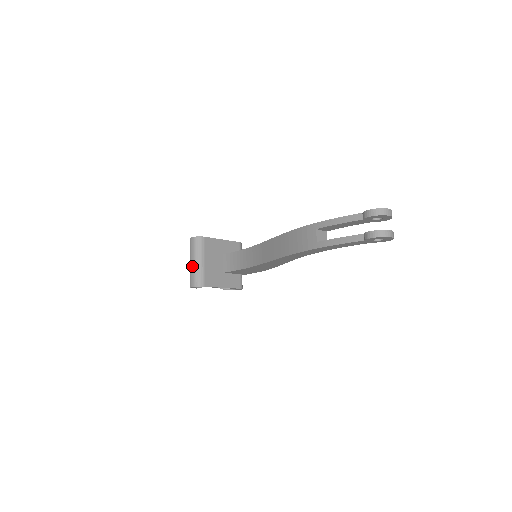
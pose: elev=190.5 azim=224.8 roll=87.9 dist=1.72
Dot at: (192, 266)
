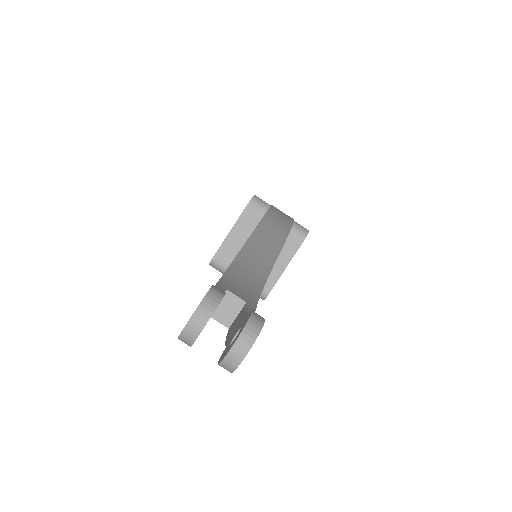
Dot at: occluded
